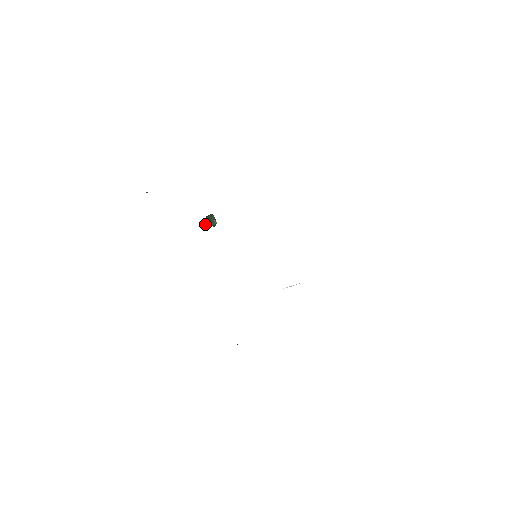
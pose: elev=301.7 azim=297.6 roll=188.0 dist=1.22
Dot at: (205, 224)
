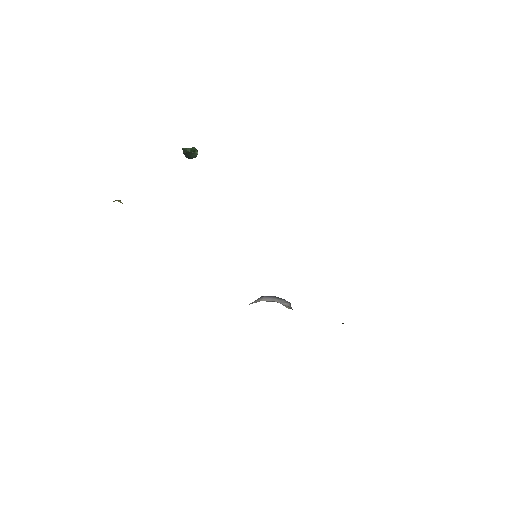
Dot at: occluded
